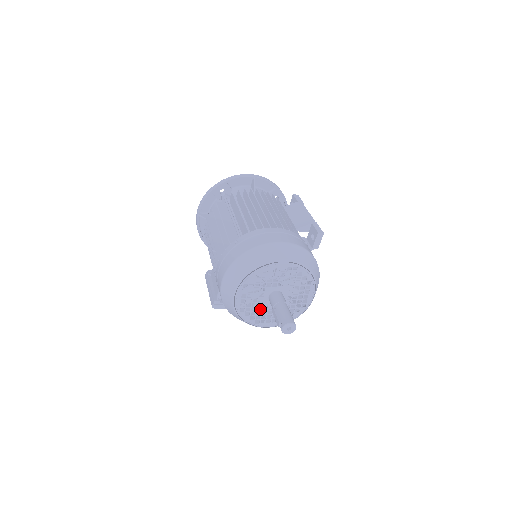
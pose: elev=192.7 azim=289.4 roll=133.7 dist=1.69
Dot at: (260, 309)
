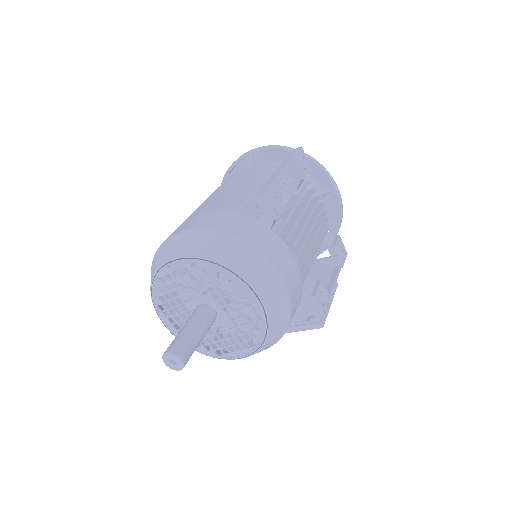
Dot at: (243, 332)
